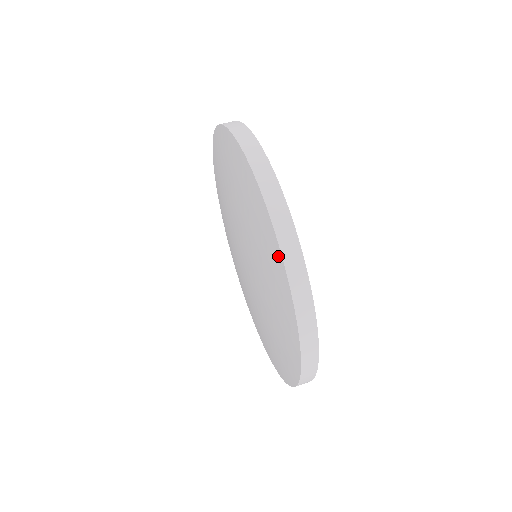
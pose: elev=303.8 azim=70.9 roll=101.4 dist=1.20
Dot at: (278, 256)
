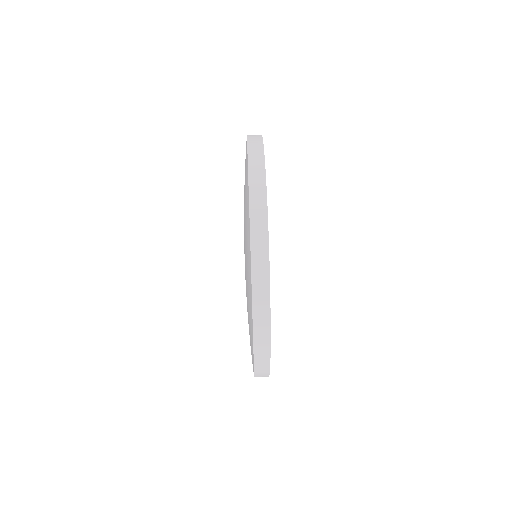
Dot at: occluded
